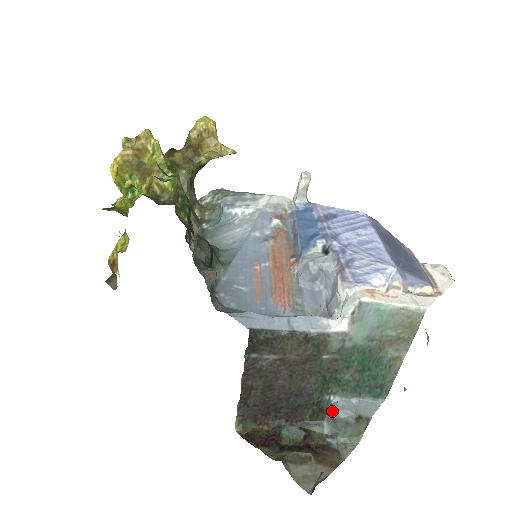
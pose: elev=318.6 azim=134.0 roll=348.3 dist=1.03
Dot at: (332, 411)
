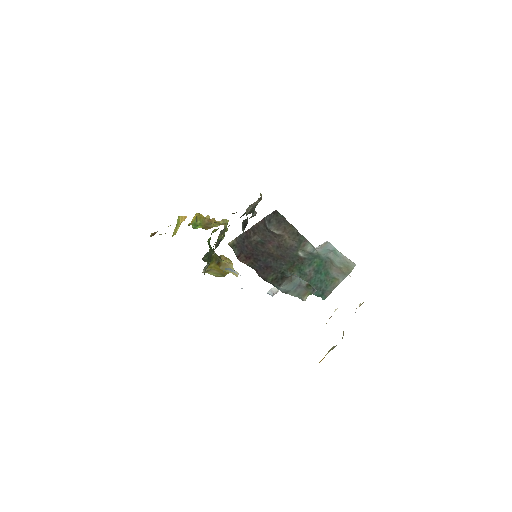
Dot at: occluded
